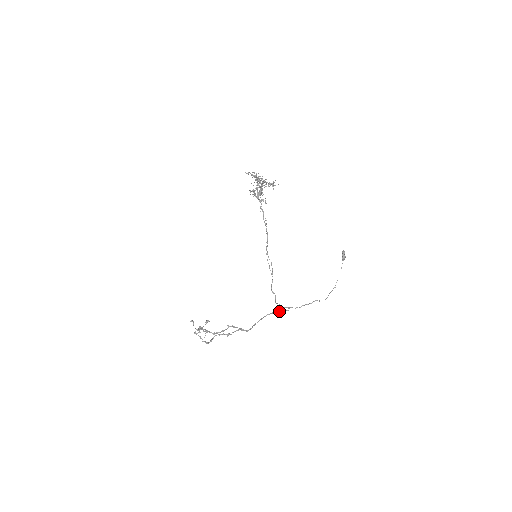
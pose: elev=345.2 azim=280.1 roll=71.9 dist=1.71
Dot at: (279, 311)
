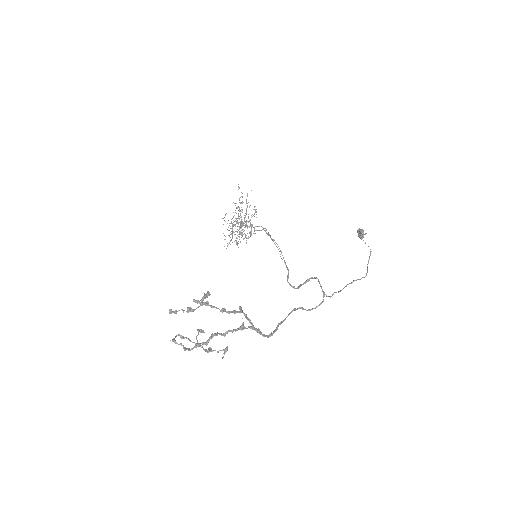
Dot at: (309, 309)
